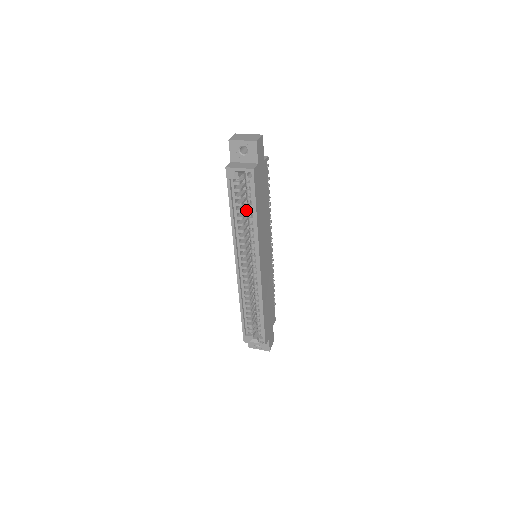
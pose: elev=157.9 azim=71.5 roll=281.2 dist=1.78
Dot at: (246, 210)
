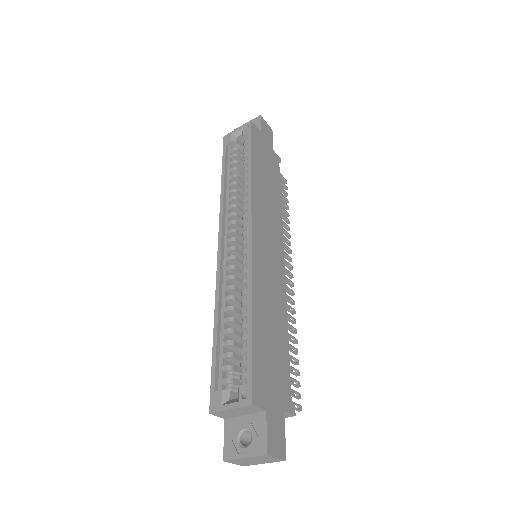
Dot at: occluded
